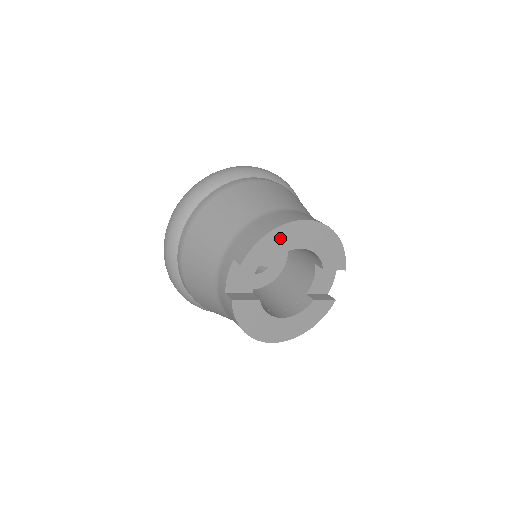
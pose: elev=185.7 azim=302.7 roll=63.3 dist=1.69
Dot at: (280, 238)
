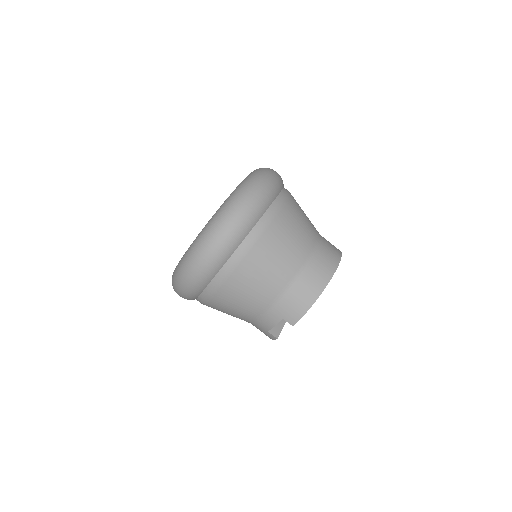
Dot at: occluded
